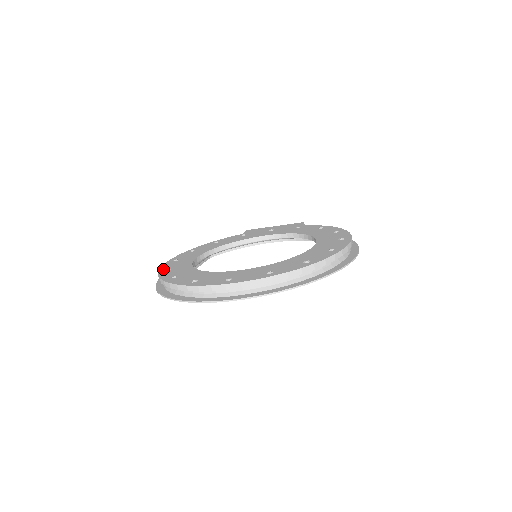
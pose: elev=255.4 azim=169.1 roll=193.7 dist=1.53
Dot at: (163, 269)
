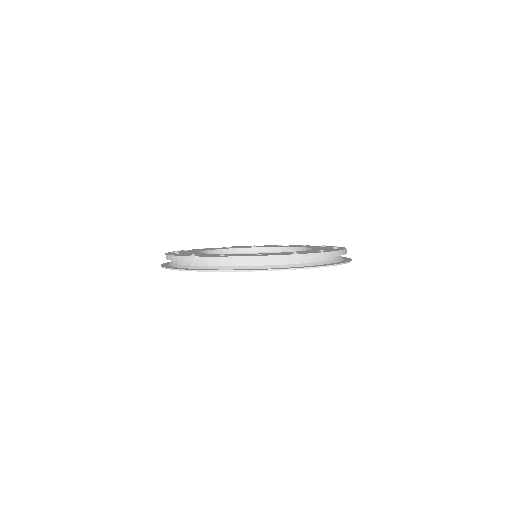
Dot at: (171, 254)
